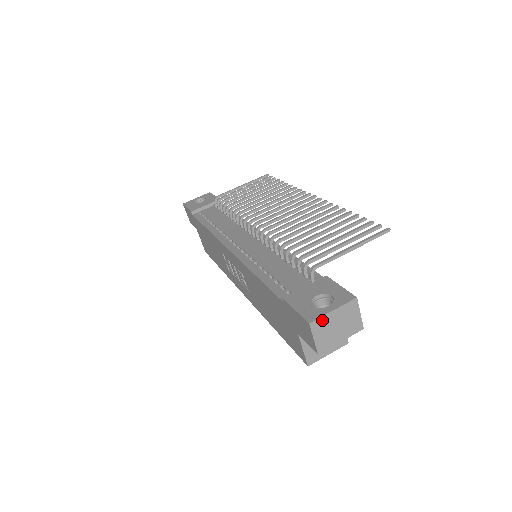
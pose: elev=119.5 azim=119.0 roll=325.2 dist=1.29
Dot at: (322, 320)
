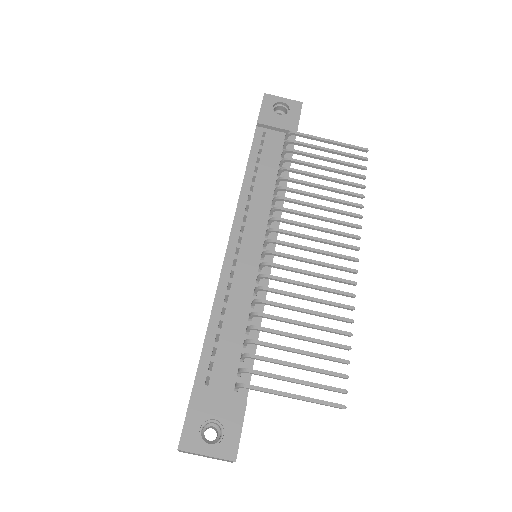
Dot at: (192, 453)
